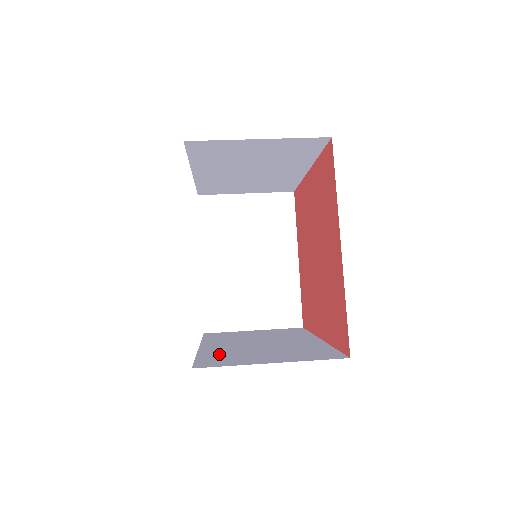
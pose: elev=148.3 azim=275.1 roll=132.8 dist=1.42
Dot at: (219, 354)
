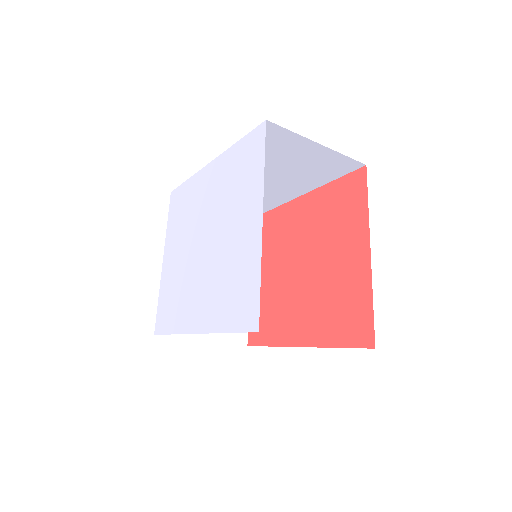
Dot at: occluded
